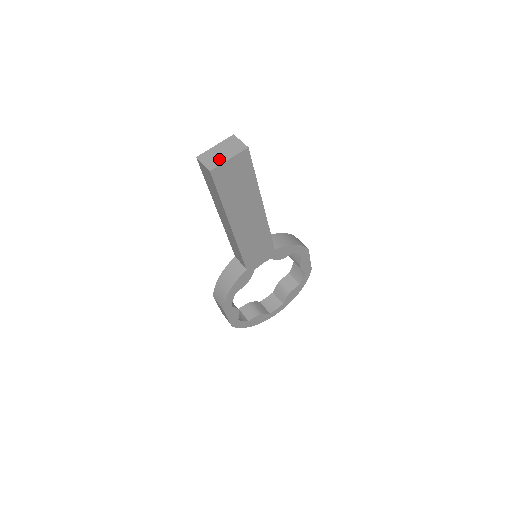
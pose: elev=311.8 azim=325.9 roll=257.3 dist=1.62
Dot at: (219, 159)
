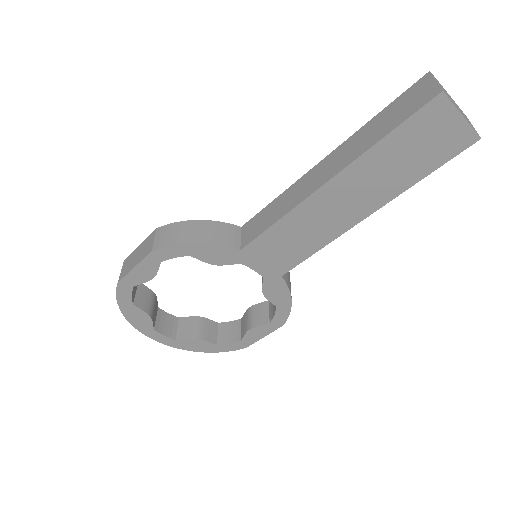
Dot at: occluded
